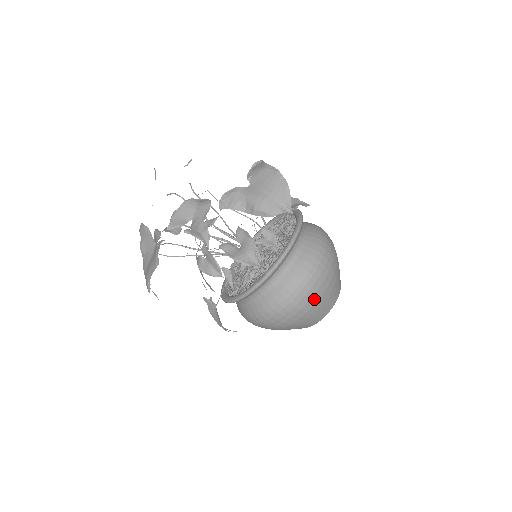
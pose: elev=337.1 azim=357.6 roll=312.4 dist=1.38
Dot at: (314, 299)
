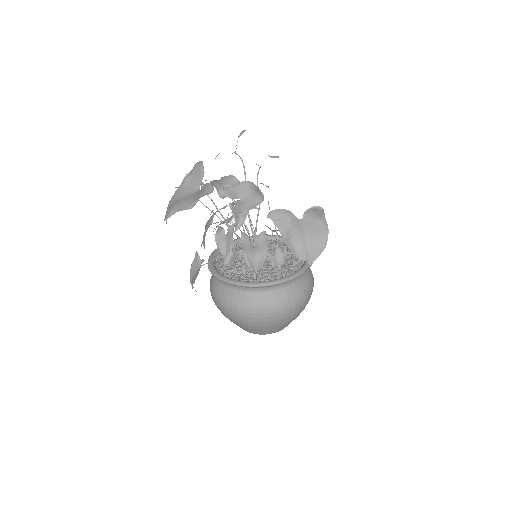
Dot at: (268, 323)
